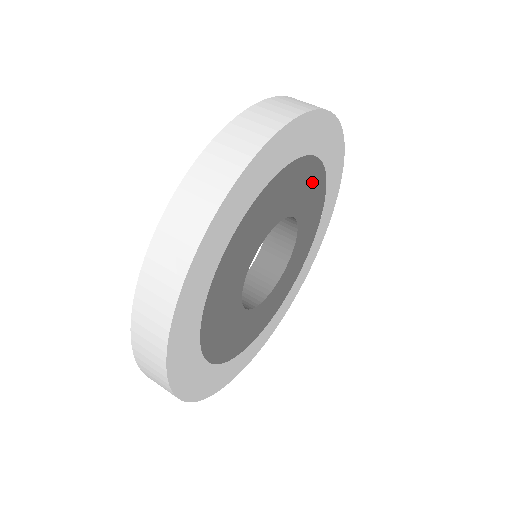
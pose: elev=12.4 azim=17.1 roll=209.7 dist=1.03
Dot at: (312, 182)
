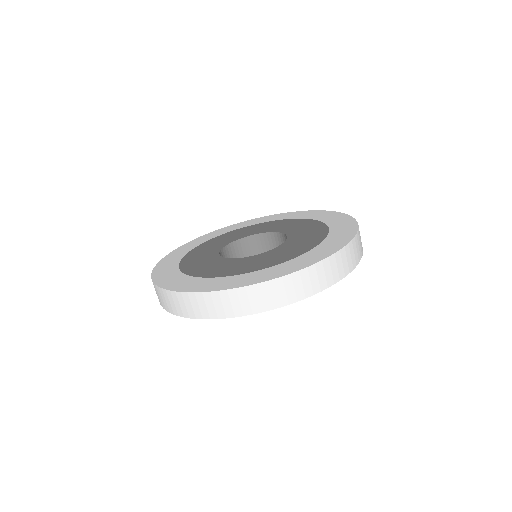
Dot at: occluded
